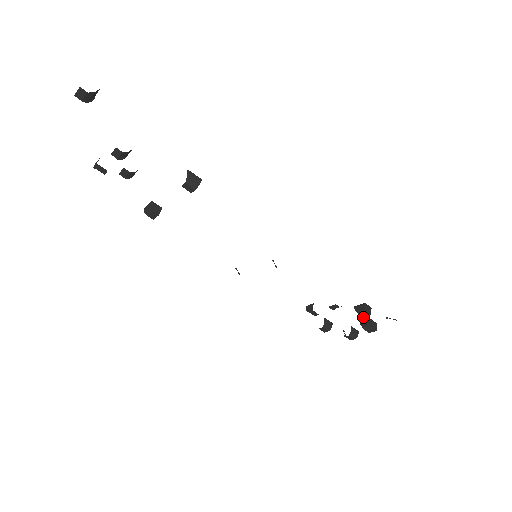
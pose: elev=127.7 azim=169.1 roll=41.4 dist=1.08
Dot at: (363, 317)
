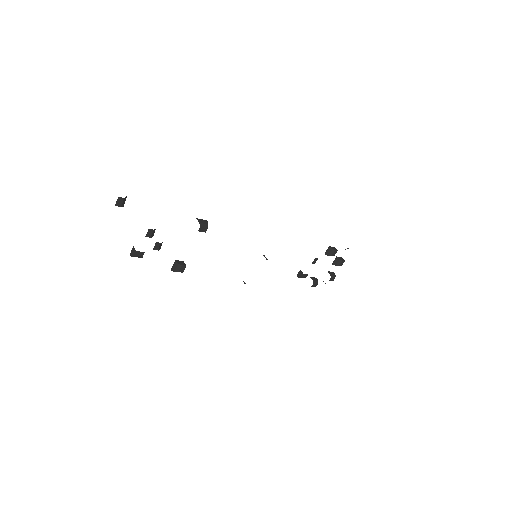
Dot at: occluded
